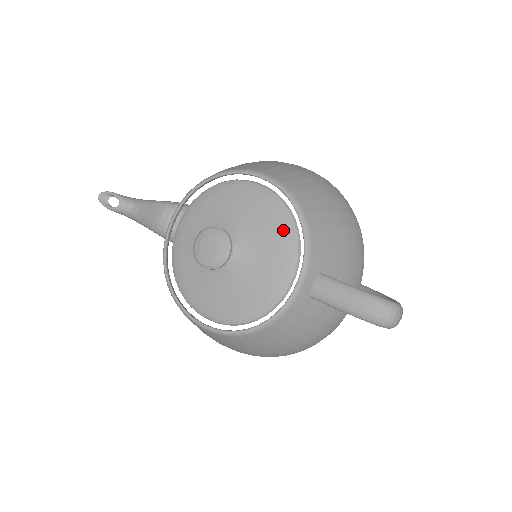
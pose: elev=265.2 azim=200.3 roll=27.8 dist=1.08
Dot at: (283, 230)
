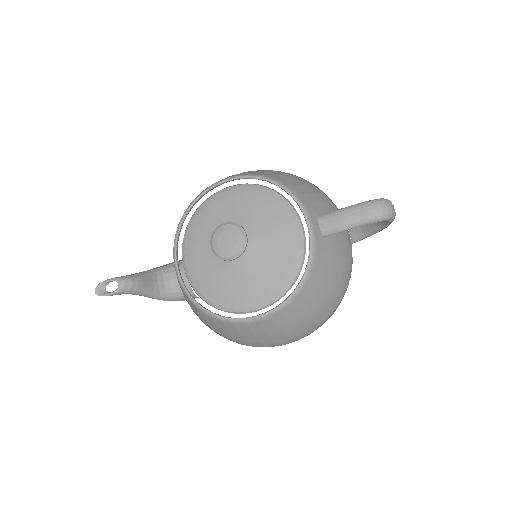
Dot at: (271, 201)
